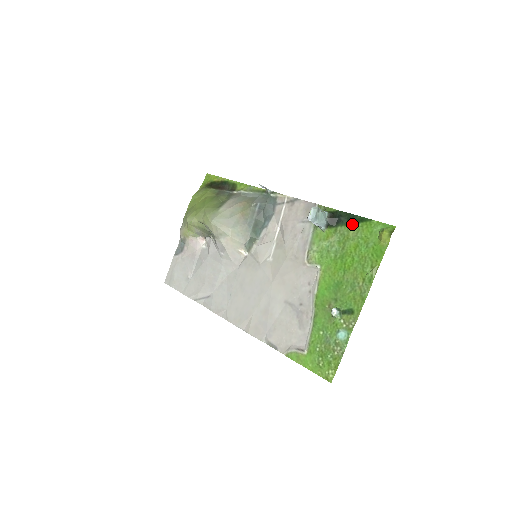
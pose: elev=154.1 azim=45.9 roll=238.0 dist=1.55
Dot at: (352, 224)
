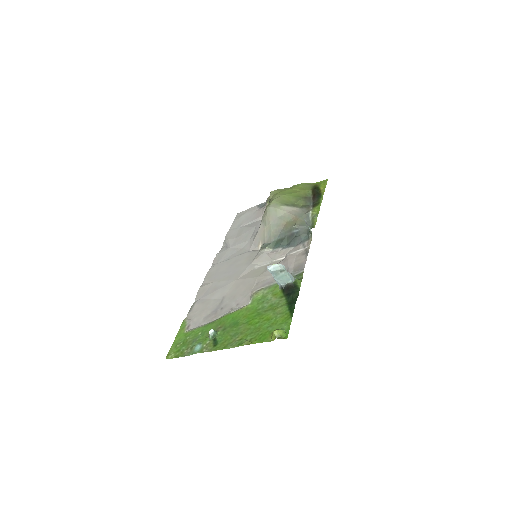
Dot at: (287, 305)
